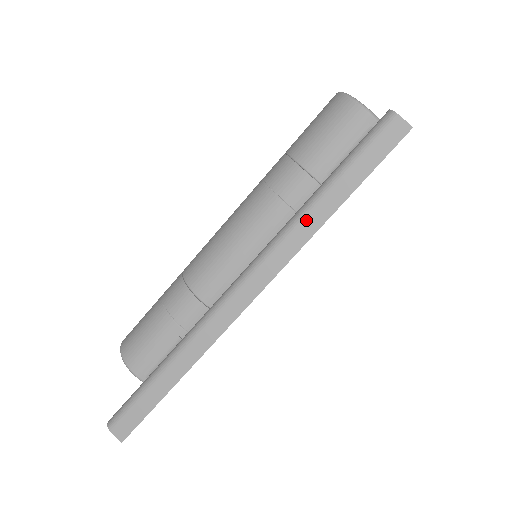
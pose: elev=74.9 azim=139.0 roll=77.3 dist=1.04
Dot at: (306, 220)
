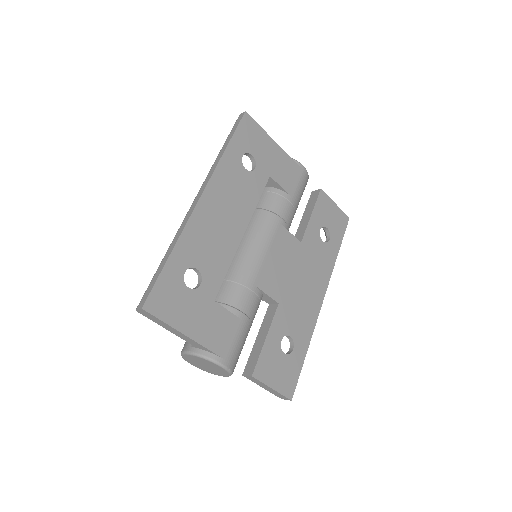
Dot at: (216, 160)
